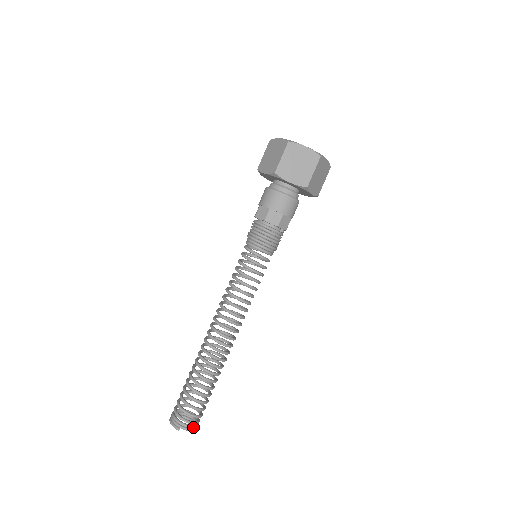
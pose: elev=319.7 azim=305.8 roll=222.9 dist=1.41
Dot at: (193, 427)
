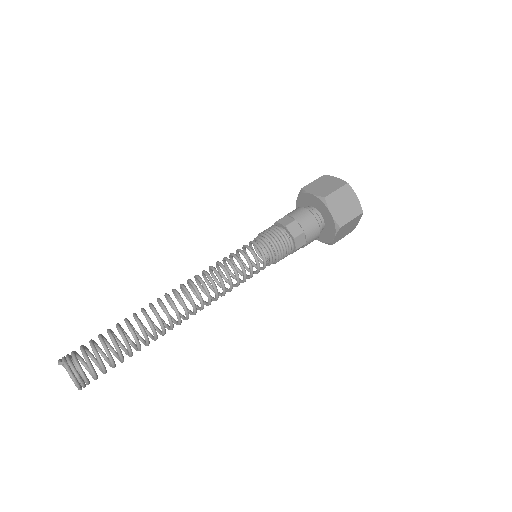
Dot at: (74, 369)
